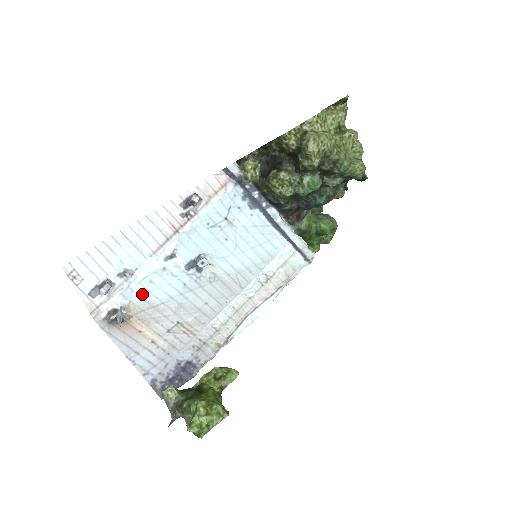
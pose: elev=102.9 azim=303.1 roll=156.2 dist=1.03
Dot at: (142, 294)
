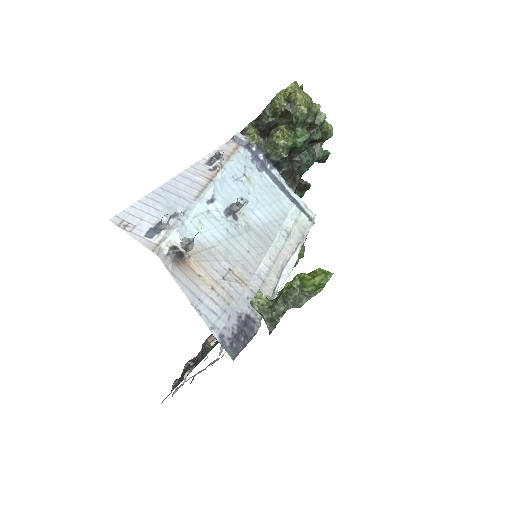
Dot at: (195, 234)
